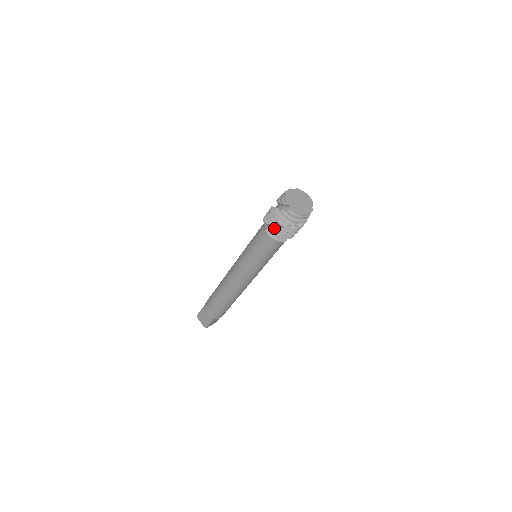
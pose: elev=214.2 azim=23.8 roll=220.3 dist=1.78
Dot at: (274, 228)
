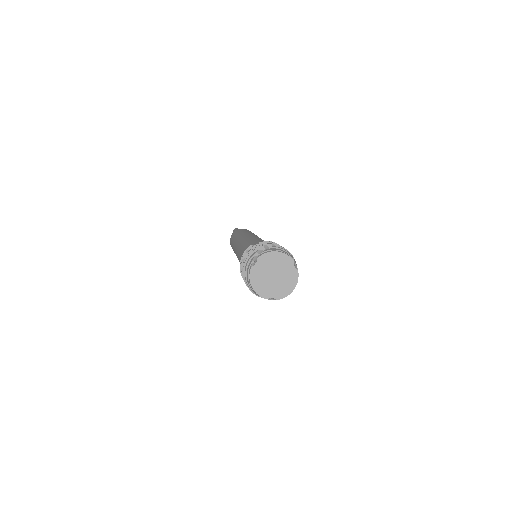
Dot at: occluded
